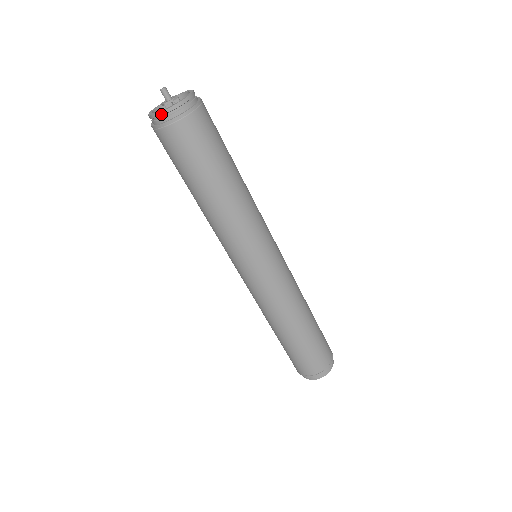
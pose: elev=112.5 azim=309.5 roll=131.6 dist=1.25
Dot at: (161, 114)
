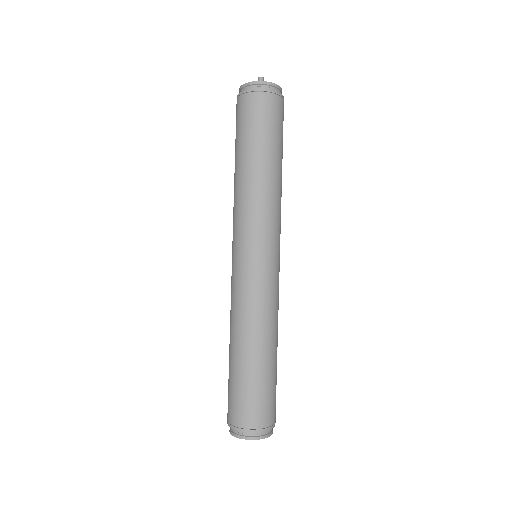
Dot at: (245, 85)
